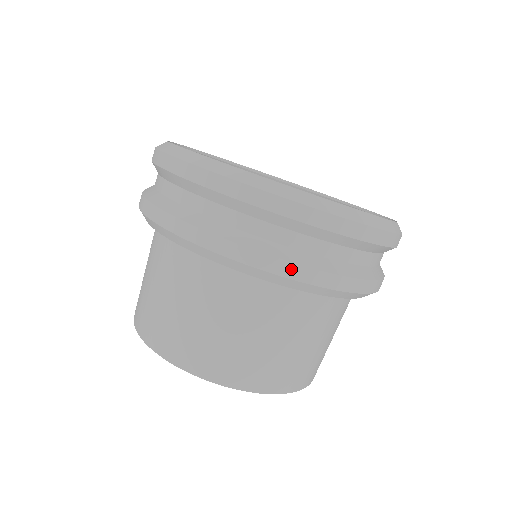
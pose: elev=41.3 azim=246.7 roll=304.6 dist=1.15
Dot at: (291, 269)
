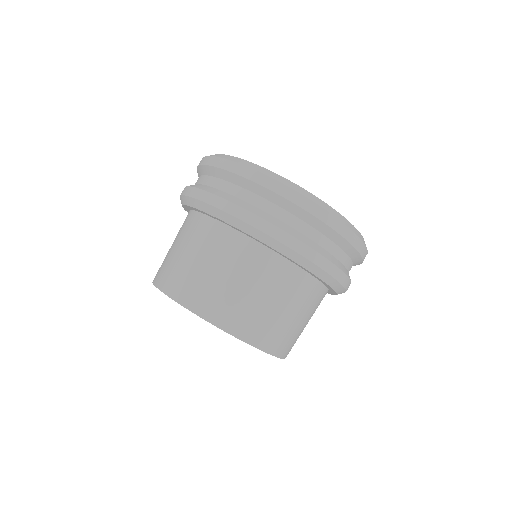
Dot at: (257, 221)
